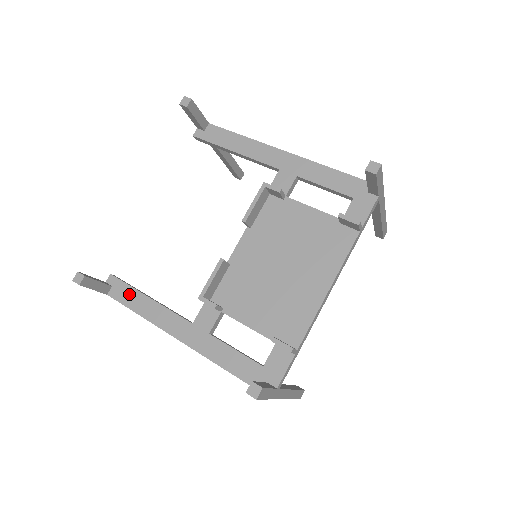
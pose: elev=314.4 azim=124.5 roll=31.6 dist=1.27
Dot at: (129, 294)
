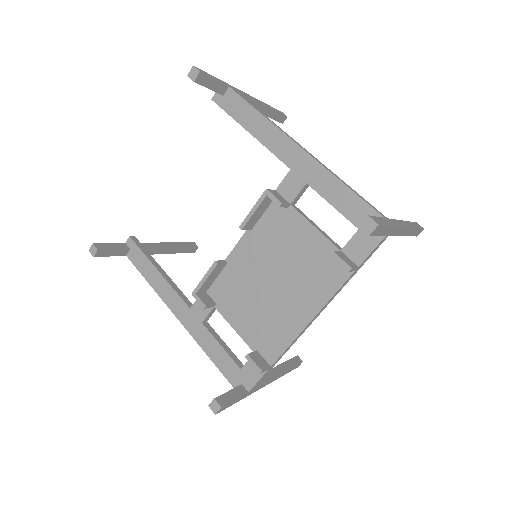
Dot at: (143, 262)
